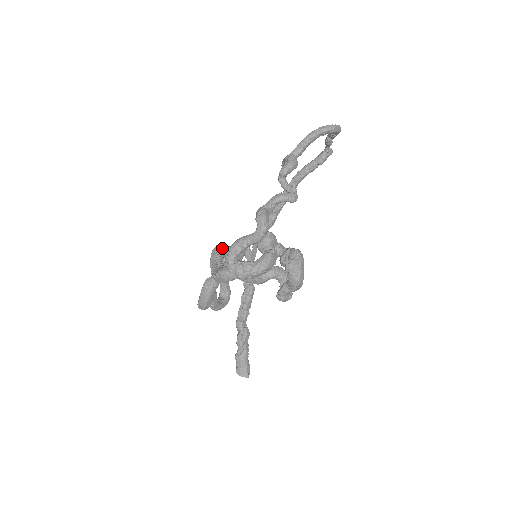
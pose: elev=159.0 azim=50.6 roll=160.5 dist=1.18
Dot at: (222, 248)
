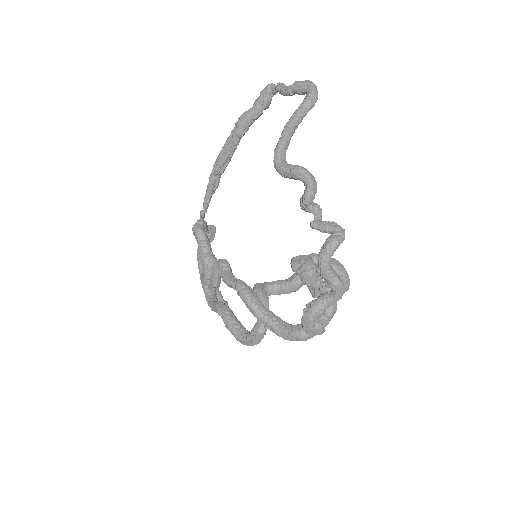
Dot at: (249, 289)
